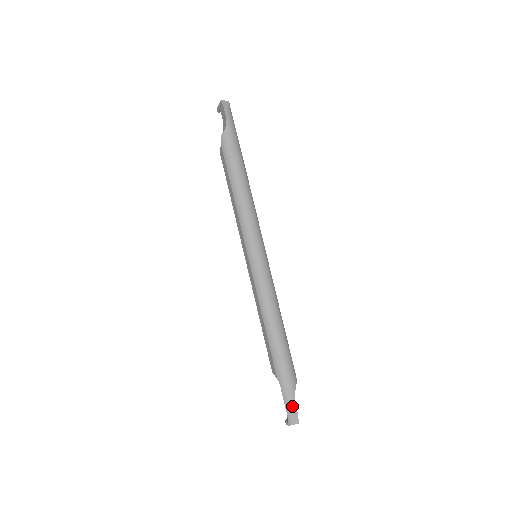
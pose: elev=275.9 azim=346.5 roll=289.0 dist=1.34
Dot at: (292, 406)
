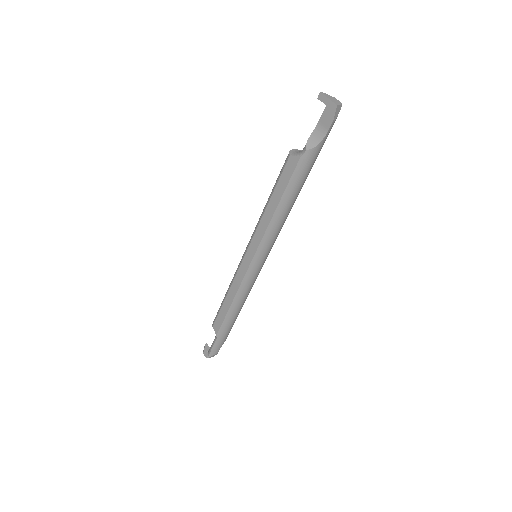
Dot at: (217, 351)
